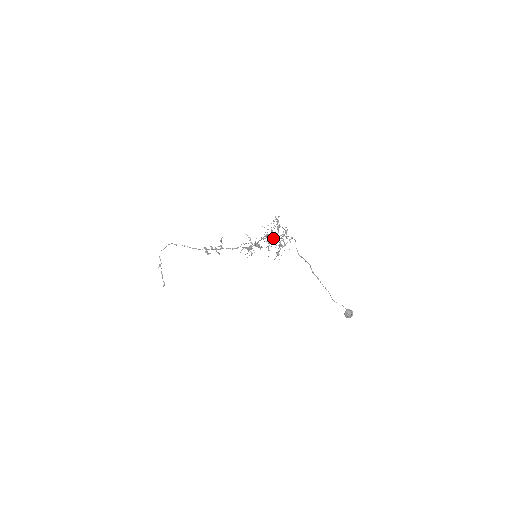
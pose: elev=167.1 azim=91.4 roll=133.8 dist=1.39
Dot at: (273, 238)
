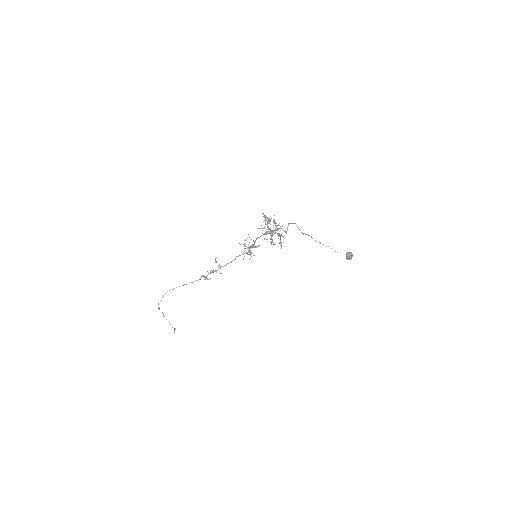
Dot at: (272, 233)
